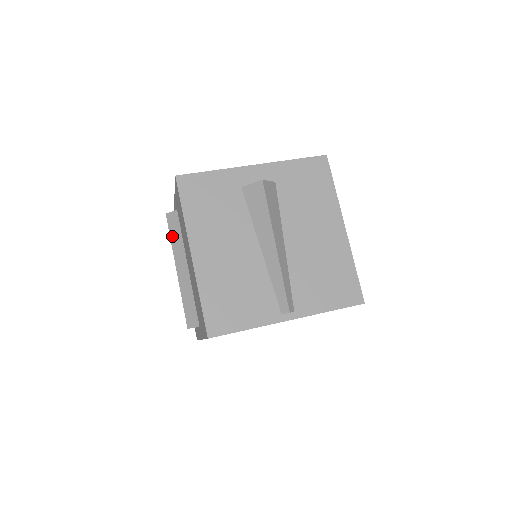
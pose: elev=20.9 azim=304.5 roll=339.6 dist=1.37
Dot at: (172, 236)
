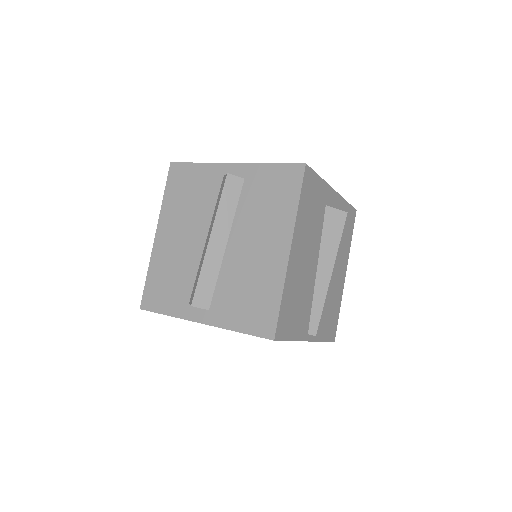
Dot at: (223, 201)
